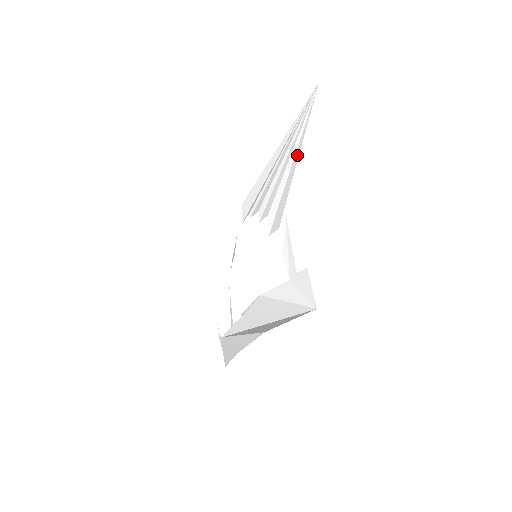
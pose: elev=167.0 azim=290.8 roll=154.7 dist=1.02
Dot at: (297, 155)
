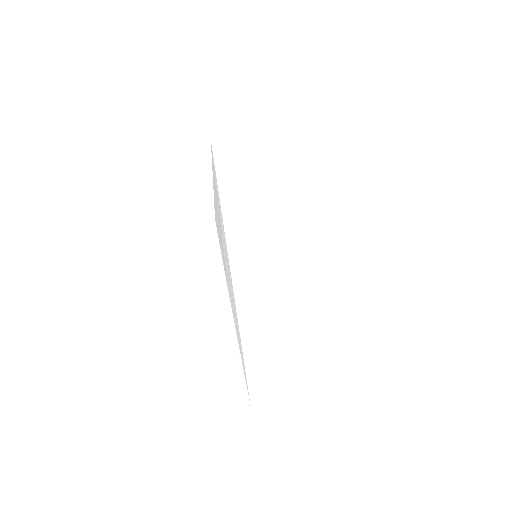
Dot at: occluded
